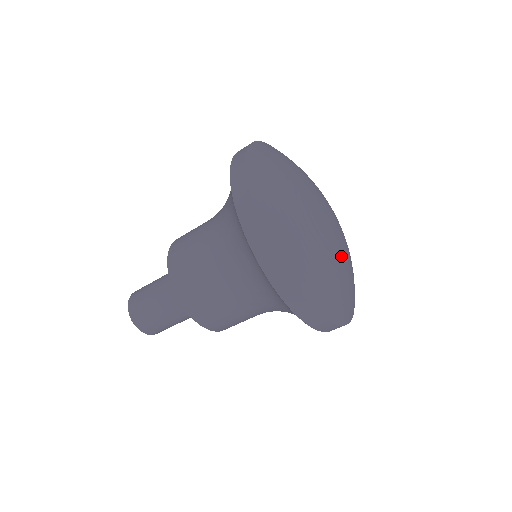
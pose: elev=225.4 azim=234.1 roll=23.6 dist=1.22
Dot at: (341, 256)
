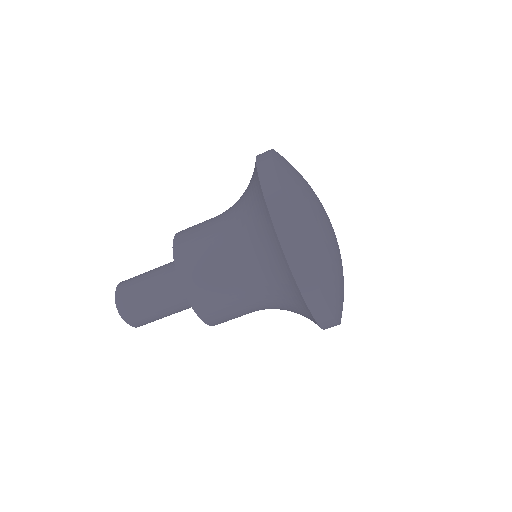
Dot at: occluded
